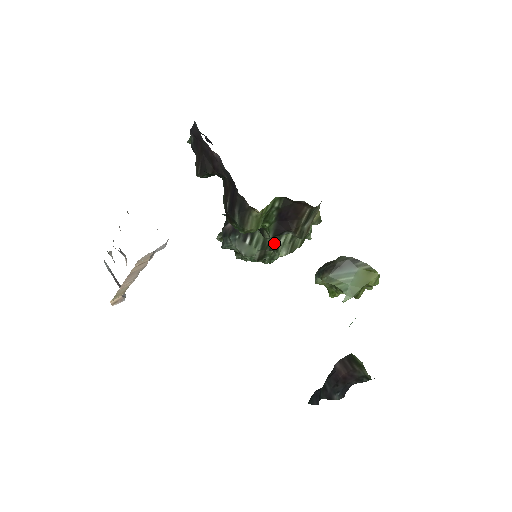
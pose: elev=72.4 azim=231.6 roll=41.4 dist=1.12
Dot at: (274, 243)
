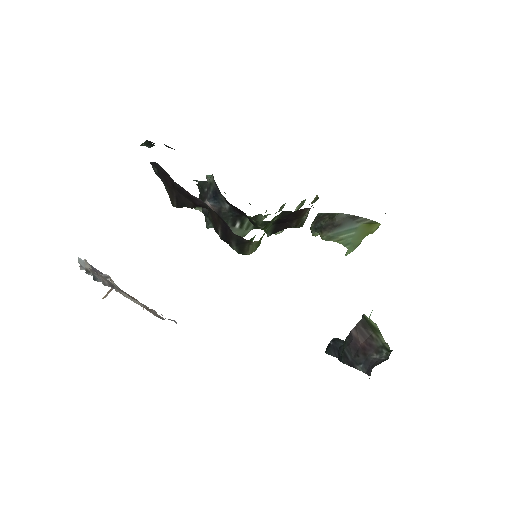
Dot at: occluded
